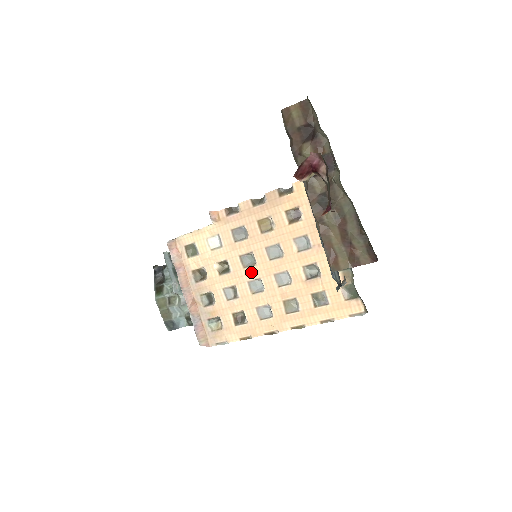
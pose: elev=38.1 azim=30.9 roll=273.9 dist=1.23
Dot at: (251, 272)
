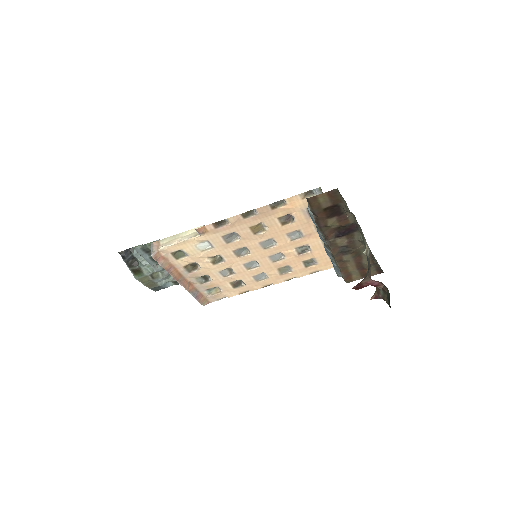
Dot at: (246, 258)
